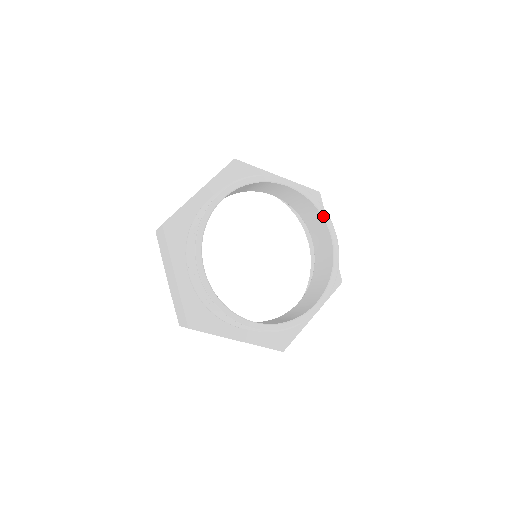
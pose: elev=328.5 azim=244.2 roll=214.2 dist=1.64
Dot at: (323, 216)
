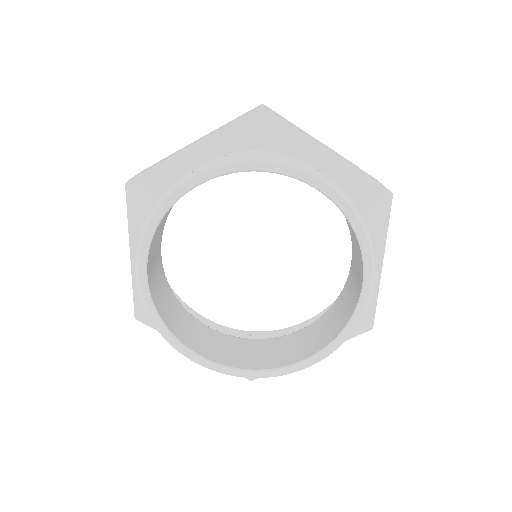
Dot at: (362, 250)
